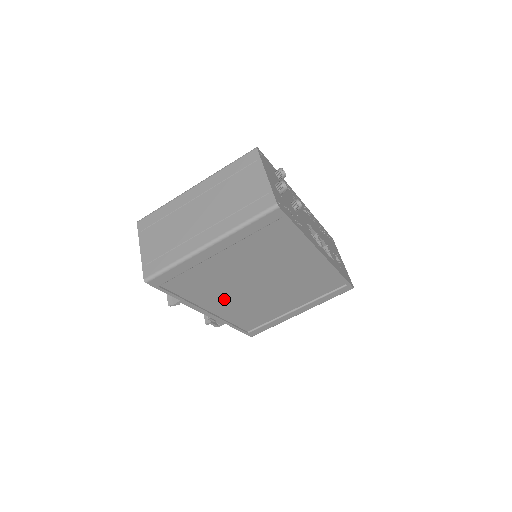
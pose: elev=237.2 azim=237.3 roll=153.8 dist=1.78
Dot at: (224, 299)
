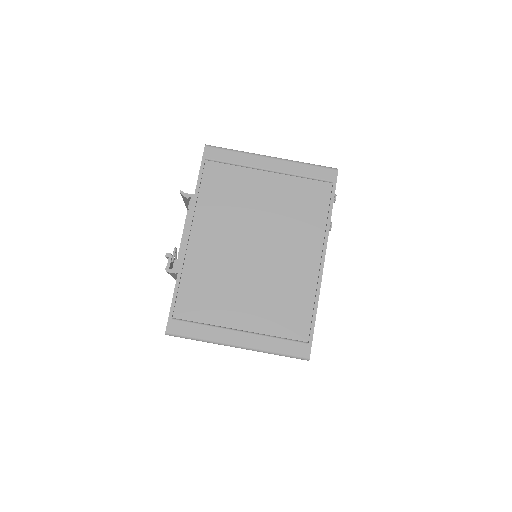
Dot at: (215, 233)
